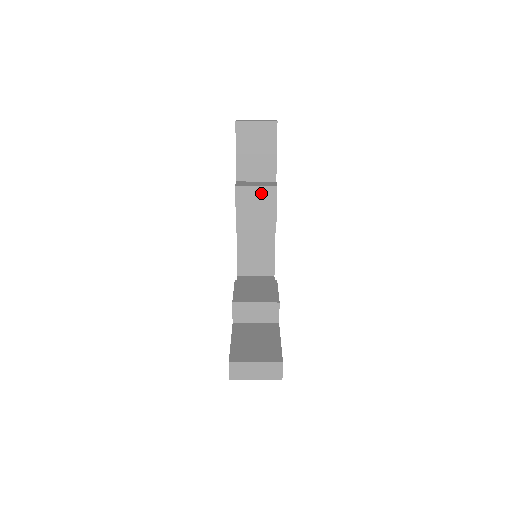
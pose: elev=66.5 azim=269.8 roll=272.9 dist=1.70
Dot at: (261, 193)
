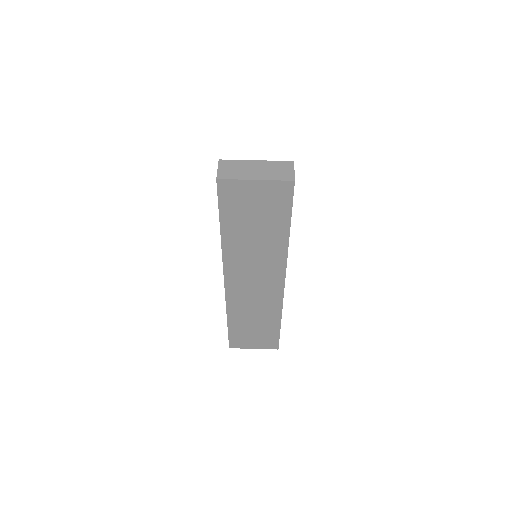
Dot at: occluded
